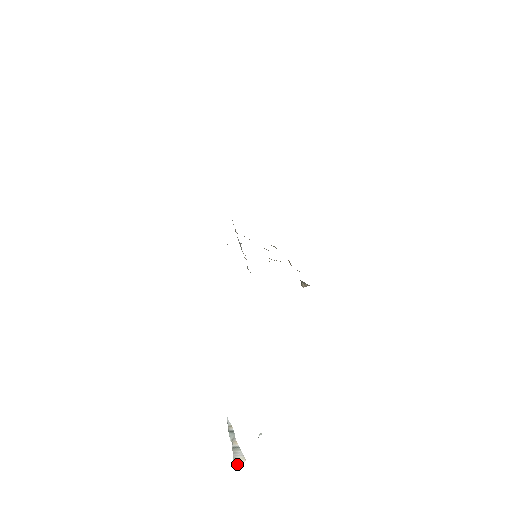
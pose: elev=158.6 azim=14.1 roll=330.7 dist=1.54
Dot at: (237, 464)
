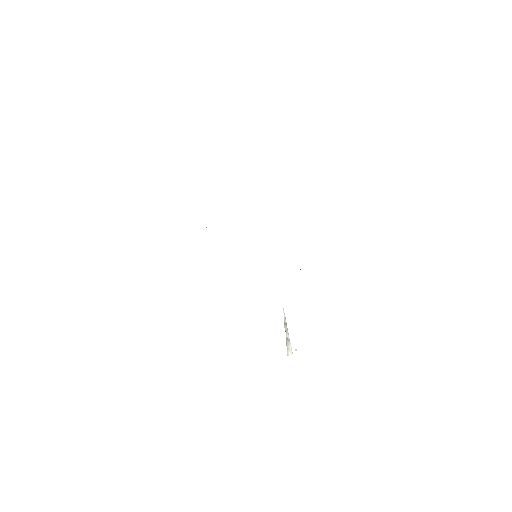
Dot at: (288, 354)
